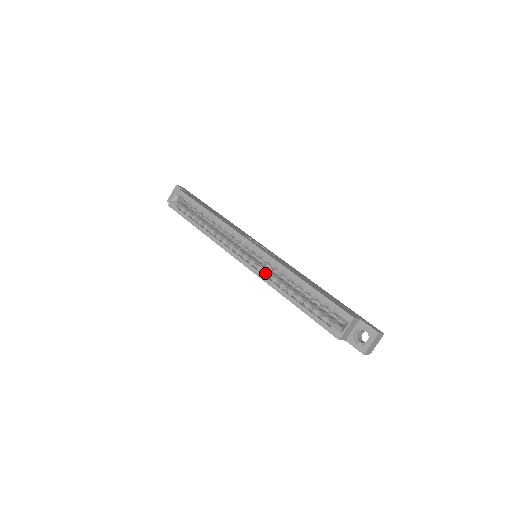
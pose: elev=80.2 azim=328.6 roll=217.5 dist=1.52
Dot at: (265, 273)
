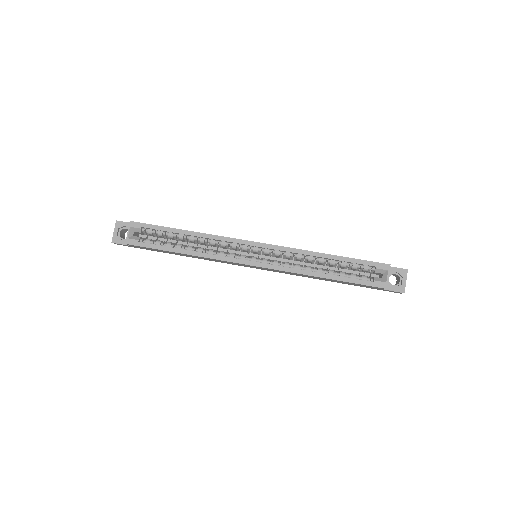
Dot at: (284, 265)
